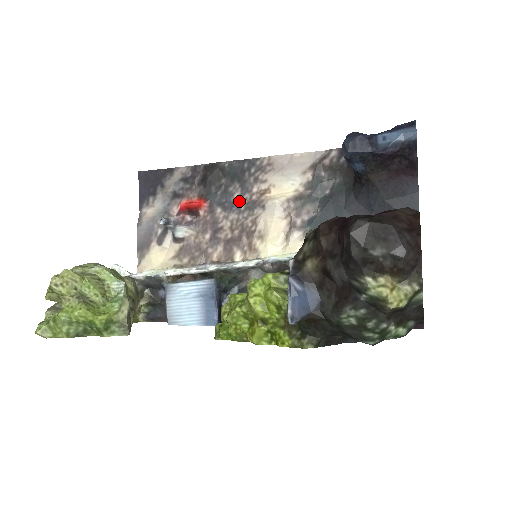
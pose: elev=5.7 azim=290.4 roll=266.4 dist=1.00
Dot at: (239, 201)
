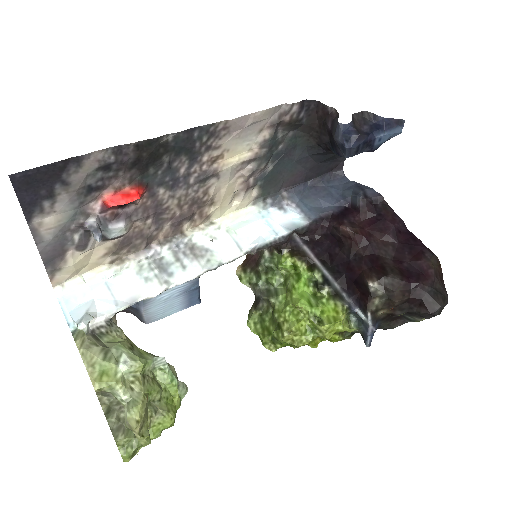
Dot at: (187, 175)
